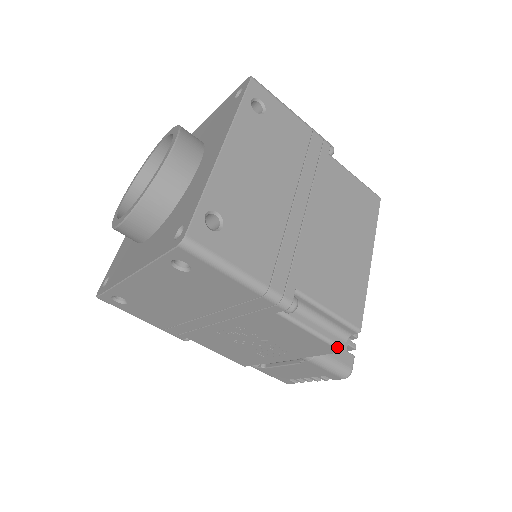
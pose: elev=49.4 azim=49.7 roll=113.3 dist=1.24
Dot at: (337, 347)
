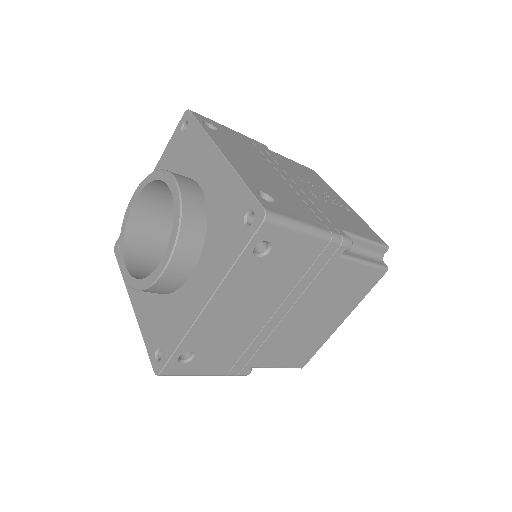
Dot at: occluded
